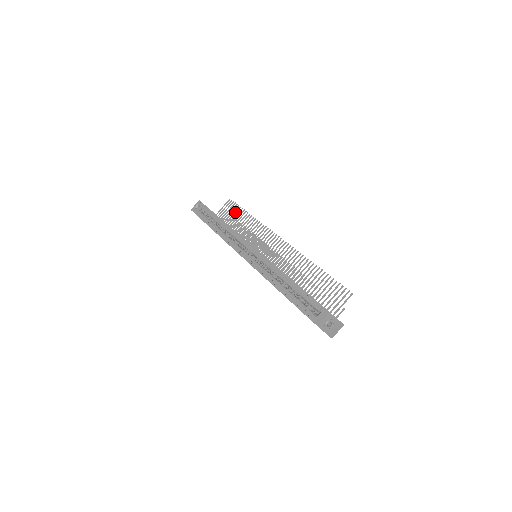
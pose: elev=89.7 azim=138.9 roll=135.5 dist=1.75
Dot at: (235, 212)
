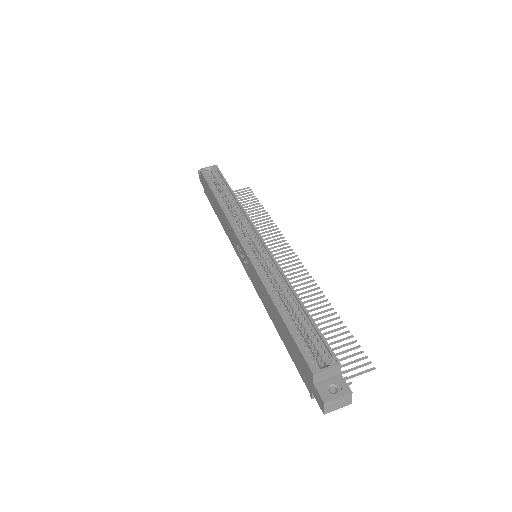
Dot at: occluded
